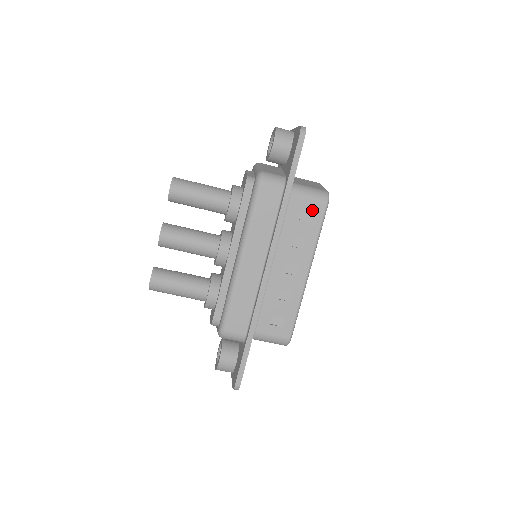
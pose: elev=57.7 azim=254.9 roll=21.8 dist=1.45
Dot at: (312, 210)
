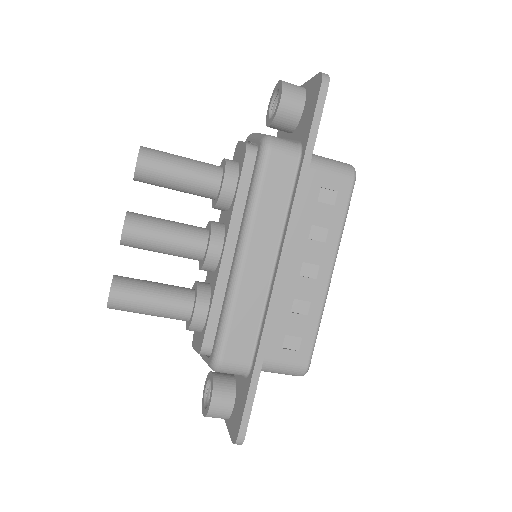
Dot at: (335, 189)
